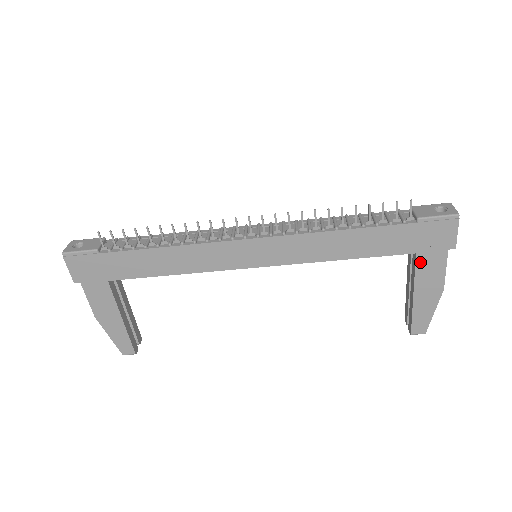
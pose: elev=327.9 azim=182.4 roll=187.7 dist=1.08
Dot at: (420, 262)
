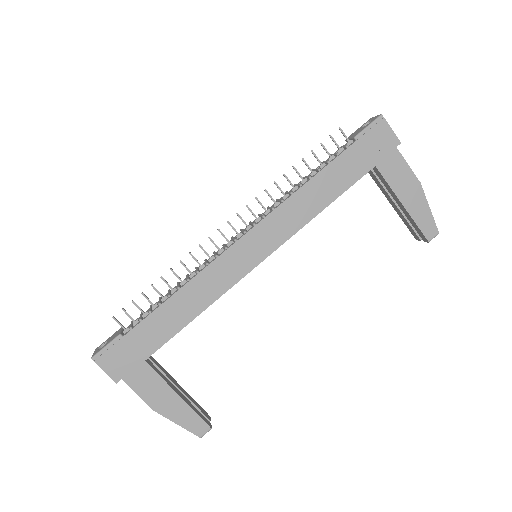
Dot at: (384, 171)
